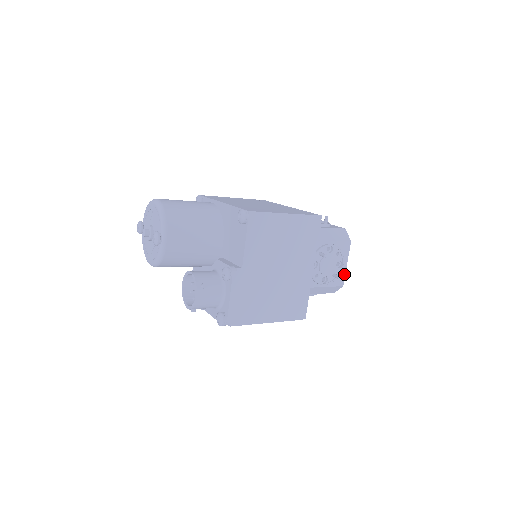
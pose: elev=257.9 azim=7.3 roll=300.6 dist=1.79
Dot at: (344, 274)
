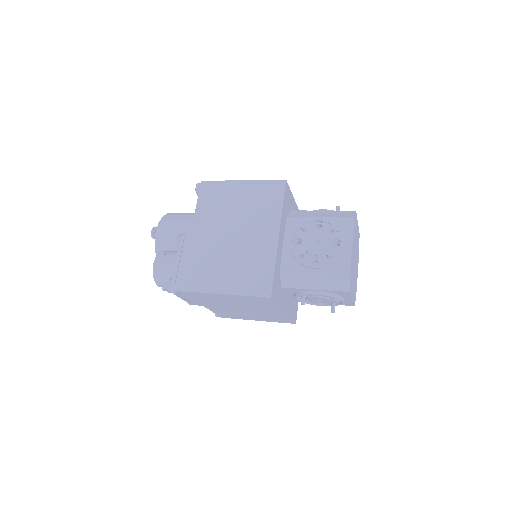
Dot at: (349, 258)
